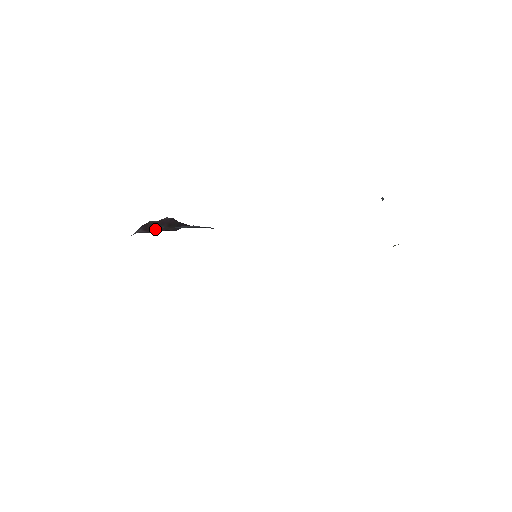
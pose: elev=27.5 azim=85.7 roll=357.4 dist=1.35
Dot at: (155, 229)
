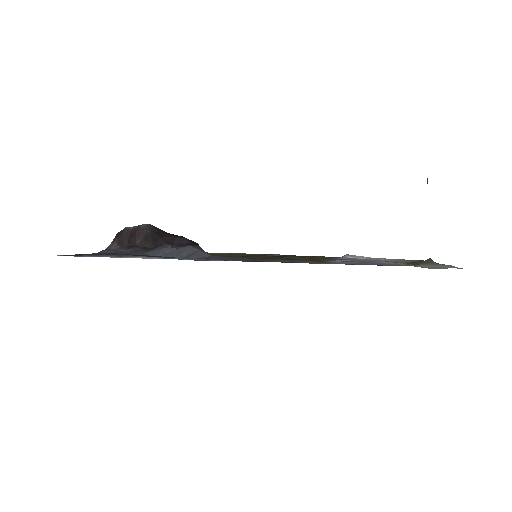
Dot at: (130, 243)
